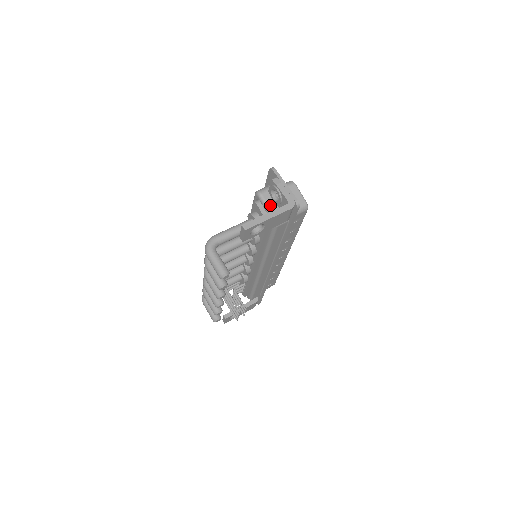
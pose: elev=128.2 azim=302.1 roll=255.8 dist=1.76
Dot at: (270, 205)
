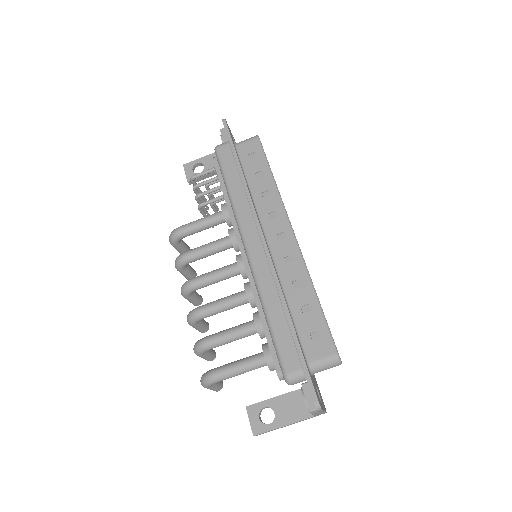
Dot at: occluded
